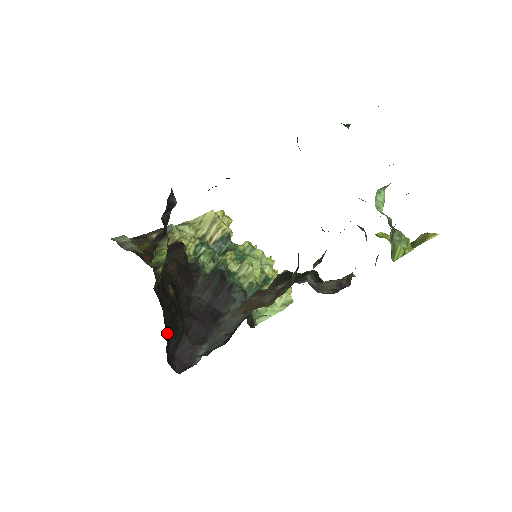
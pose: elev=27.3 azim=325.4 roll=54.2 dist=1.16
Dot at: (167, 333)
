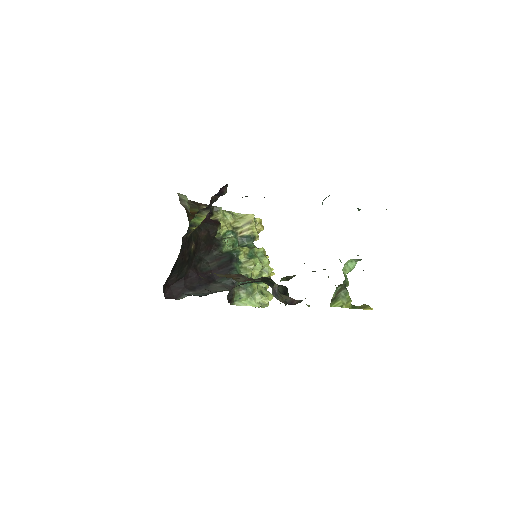
Dot at: (174, 269)
